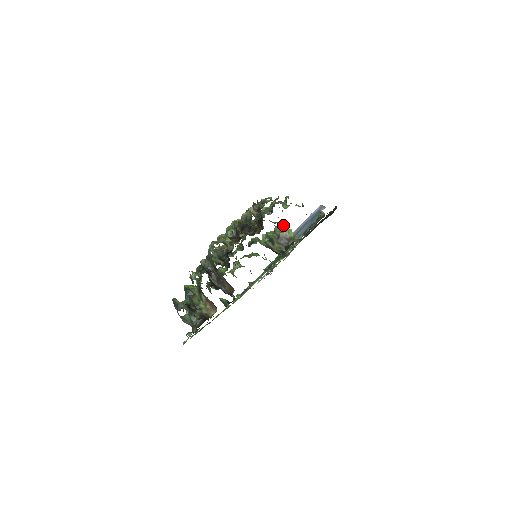
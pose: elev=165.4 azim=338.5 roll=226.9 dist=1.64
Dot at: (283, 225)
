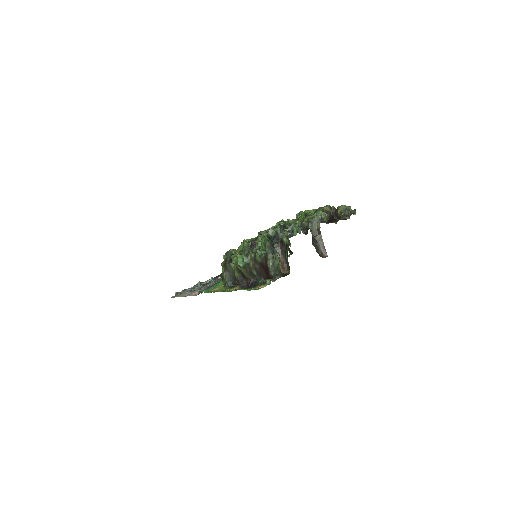
Dot at: occluded
